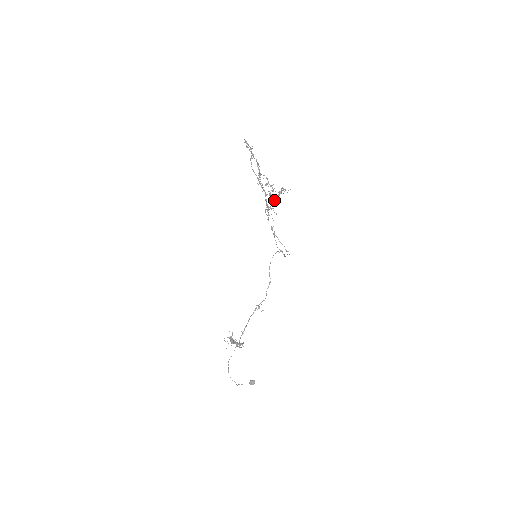
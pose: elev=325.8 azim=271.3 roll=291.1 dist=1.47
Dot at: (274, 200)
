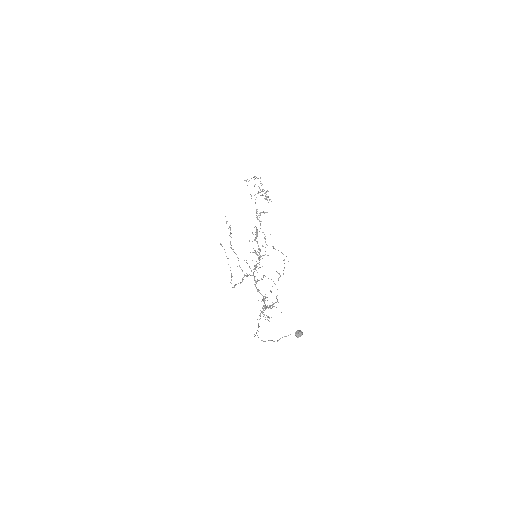
Dot at: (263, 191)
